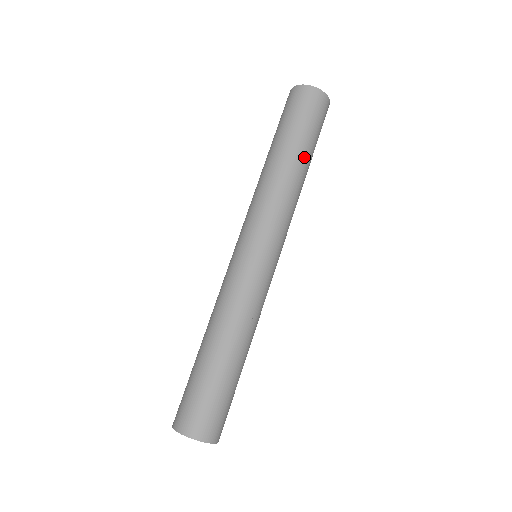
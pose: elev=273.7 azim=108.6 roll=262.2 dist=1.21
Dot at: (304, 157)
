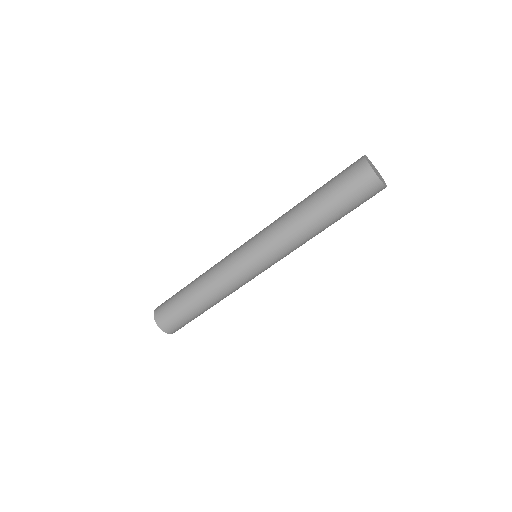
Dot at: (320, 211)
